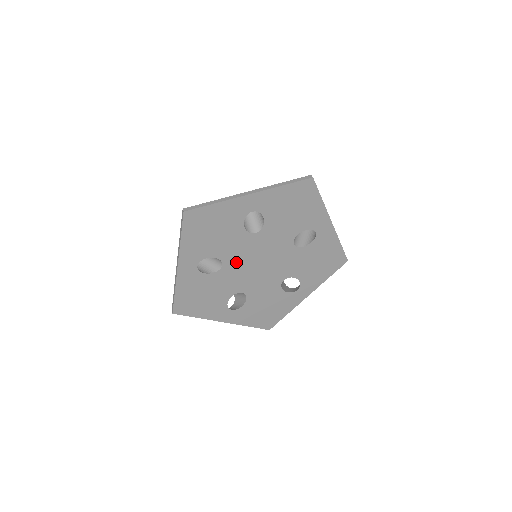
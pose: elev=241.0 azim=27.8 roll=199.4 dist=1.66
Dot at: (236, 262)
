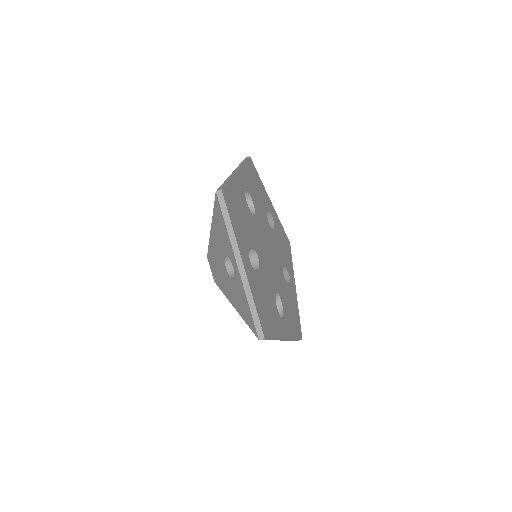
Dot at: (261, 253)
